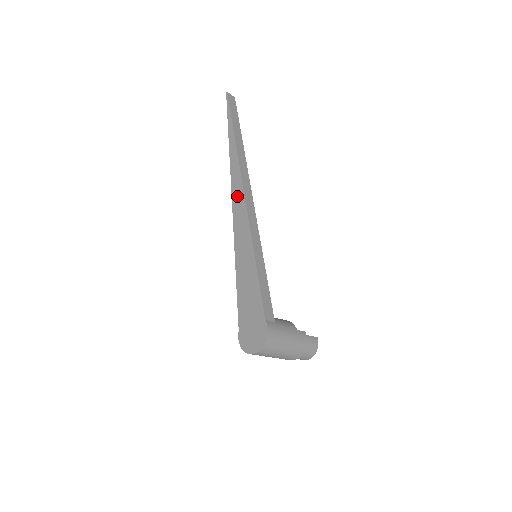
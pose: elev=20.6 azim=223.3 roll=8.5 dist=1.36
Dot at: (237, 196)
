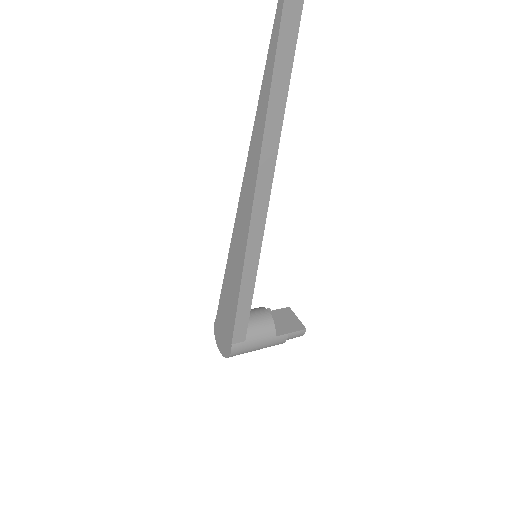
Dot at: (248, 181)
